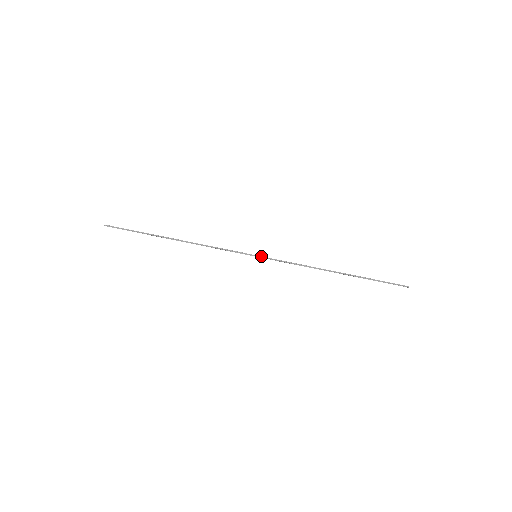
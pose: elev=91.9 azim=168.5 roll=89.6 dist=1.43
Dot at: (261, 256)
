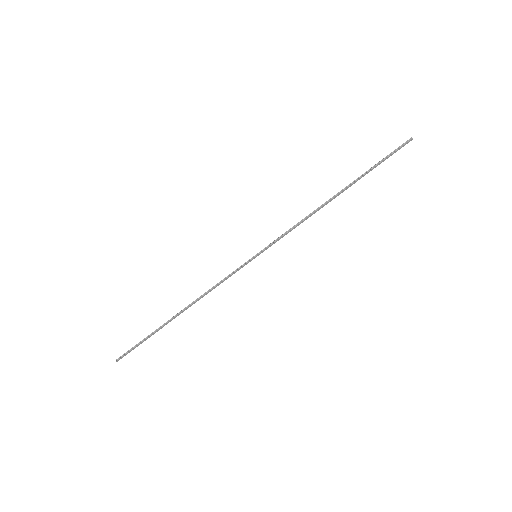
Dot at: (260, 251)
